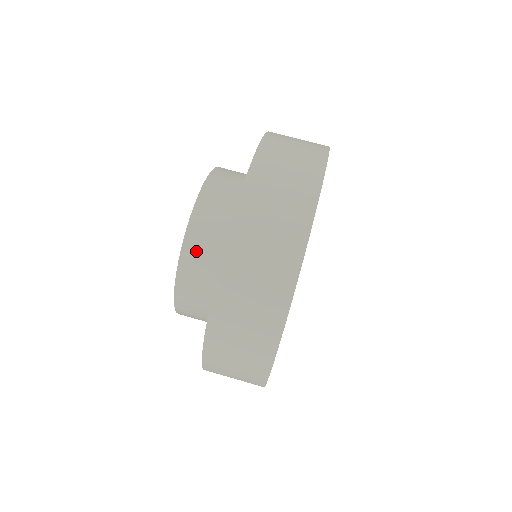
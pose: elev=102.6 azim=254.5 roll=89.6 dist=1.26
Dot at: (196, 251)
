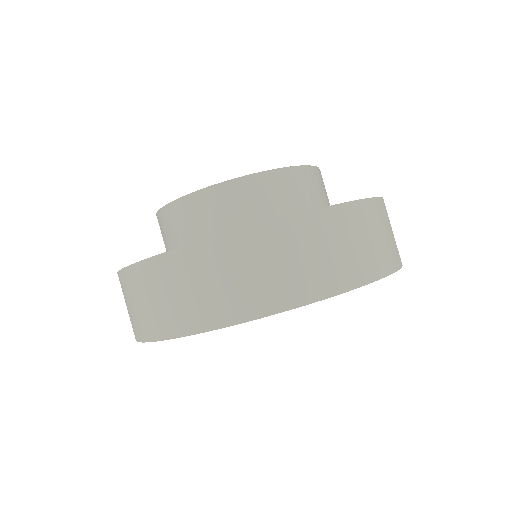
Dot at: (165, 223)
